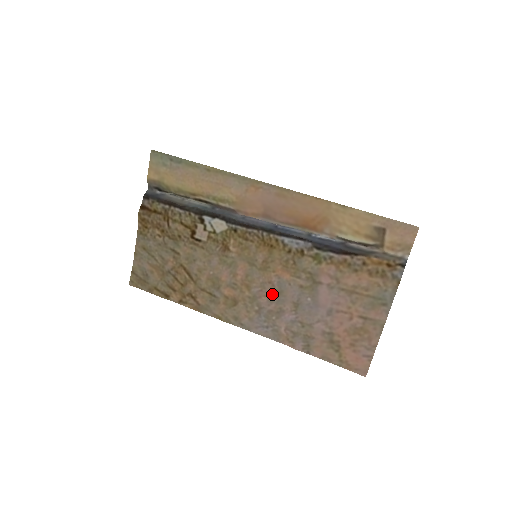
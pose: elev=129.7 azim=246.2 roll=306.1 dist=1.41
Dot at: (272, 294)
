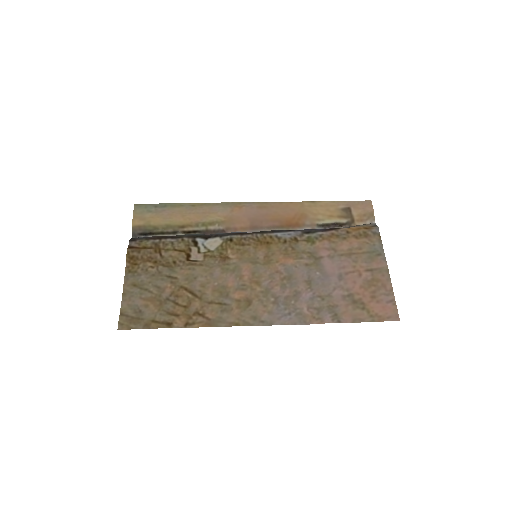
Dot at: (283, 281)
